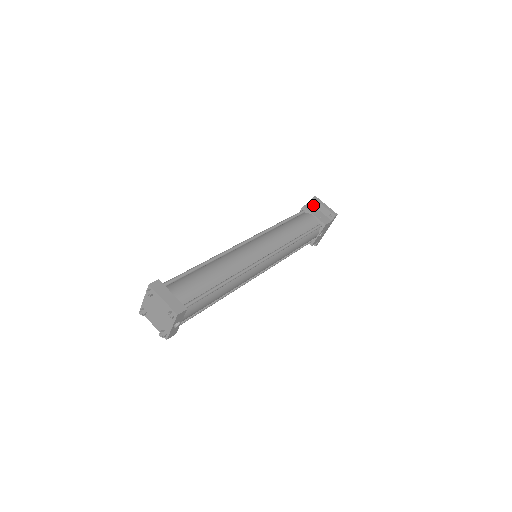
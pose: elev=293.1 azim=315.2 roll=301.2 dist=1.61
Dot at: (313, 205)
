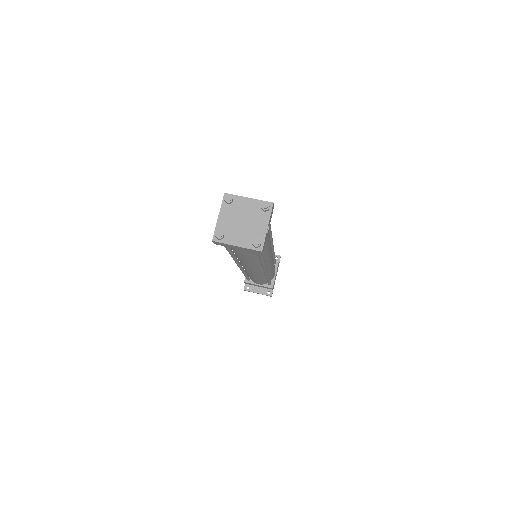
Dot at: occluded
